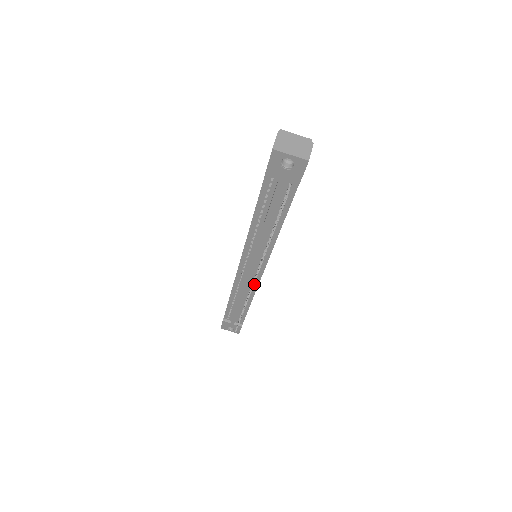
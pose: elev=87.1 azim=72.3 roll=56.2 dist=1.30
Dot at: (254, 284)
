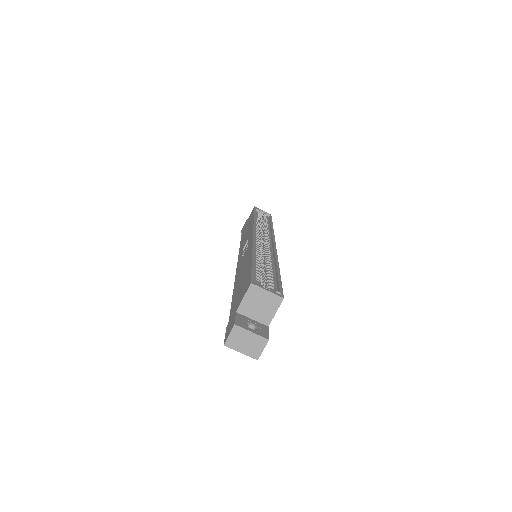
Dot at: occluded
